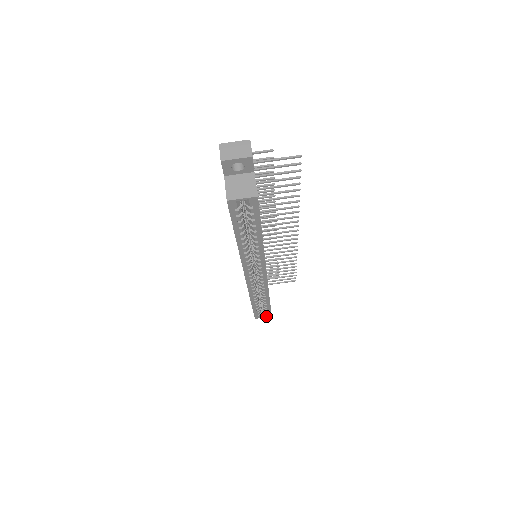
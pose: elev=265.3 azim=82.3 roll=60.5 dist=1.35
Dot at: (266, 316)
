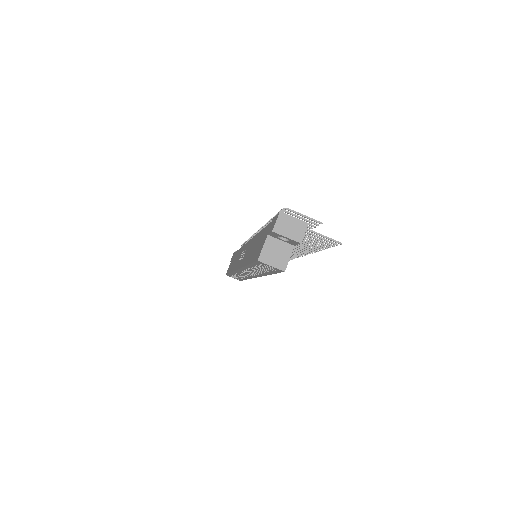
Dot at: (236, 278)
